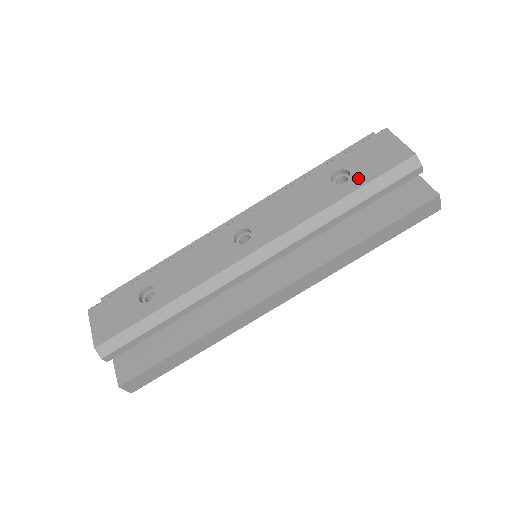
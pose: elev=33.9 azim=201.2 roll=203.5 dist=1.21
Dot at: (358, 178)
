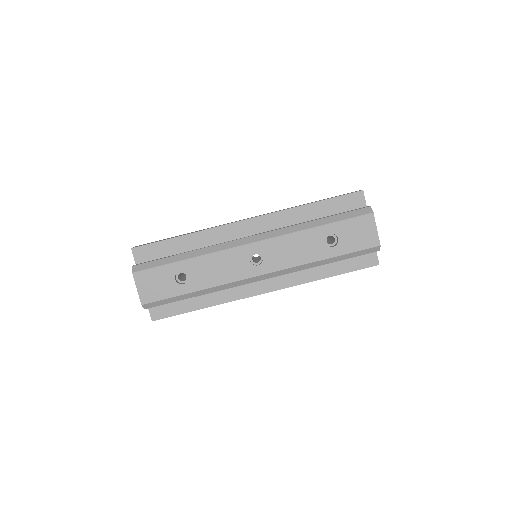
Dot at: (342, 247)
